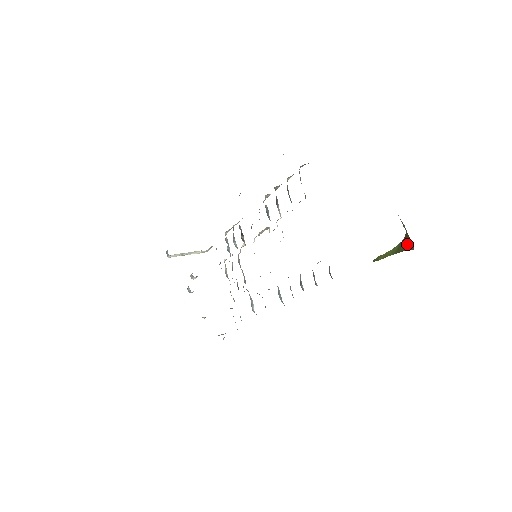
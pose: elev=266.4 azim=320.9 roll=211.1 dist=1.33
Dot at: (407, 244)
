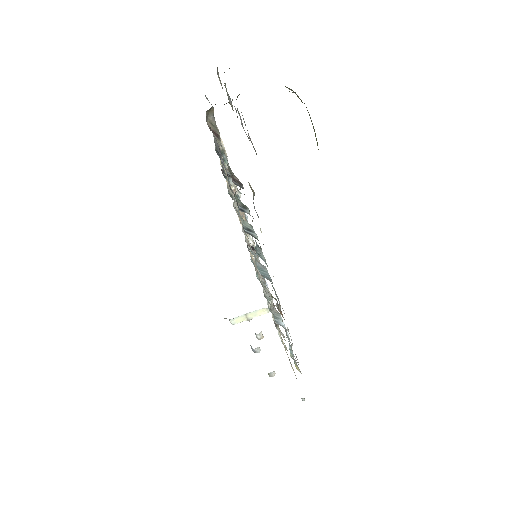
Dot at: occluded
